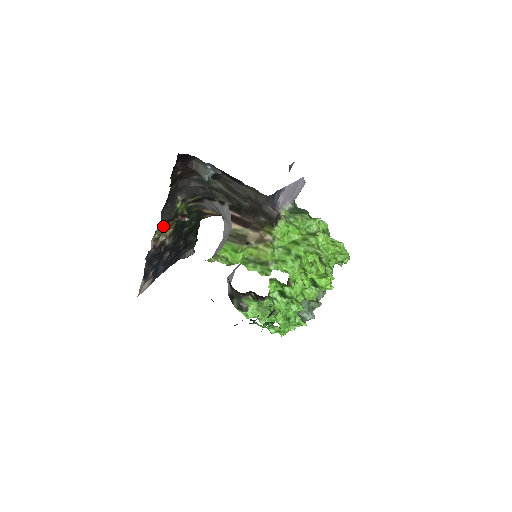
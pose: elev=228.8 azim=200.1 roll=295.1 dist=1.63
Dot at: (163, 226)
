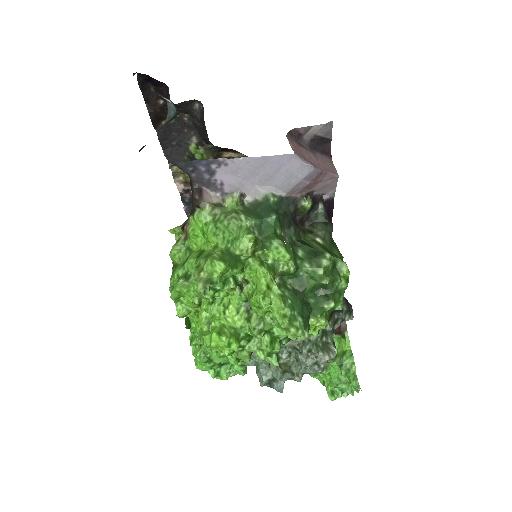
Dot at: occluded
